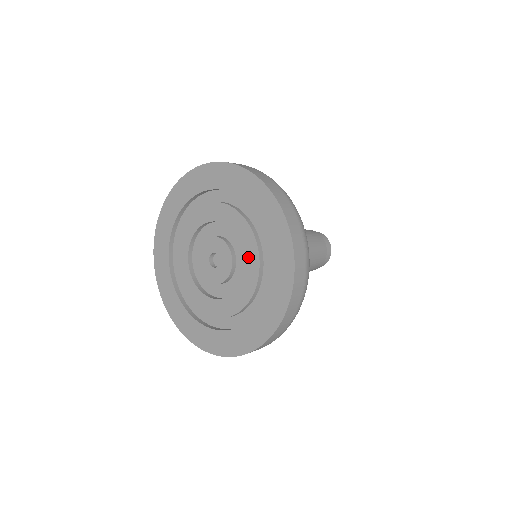
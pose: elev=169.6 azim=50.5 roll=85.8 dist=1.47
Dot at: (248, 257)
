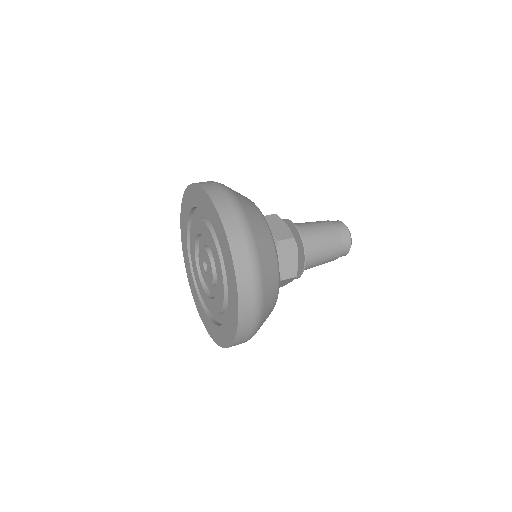
Dot at: (205, 233)
